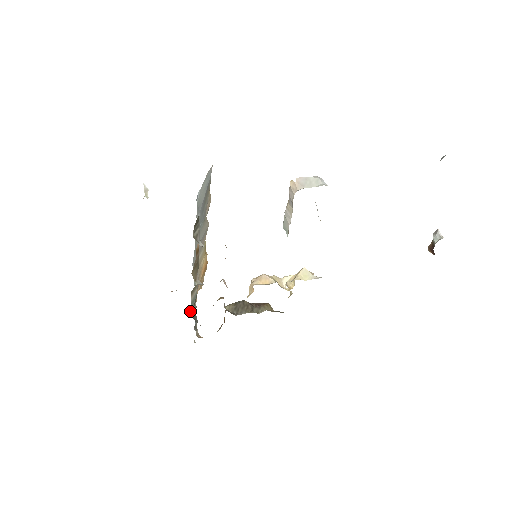
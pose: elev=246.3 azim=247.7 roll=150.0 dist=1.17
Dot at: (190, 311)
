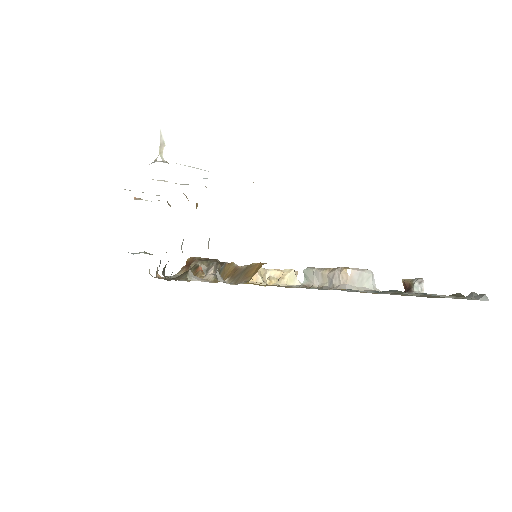
Dot at: occluded
